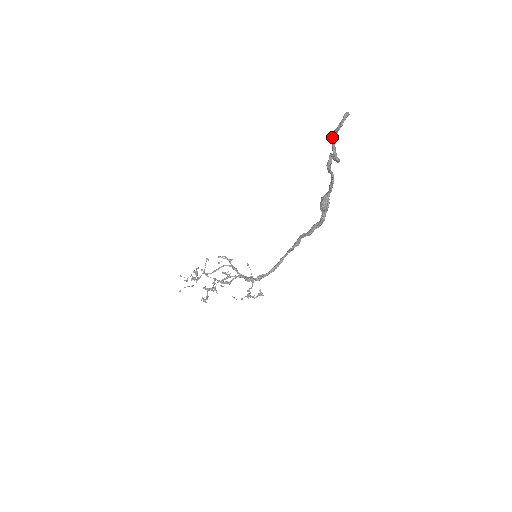
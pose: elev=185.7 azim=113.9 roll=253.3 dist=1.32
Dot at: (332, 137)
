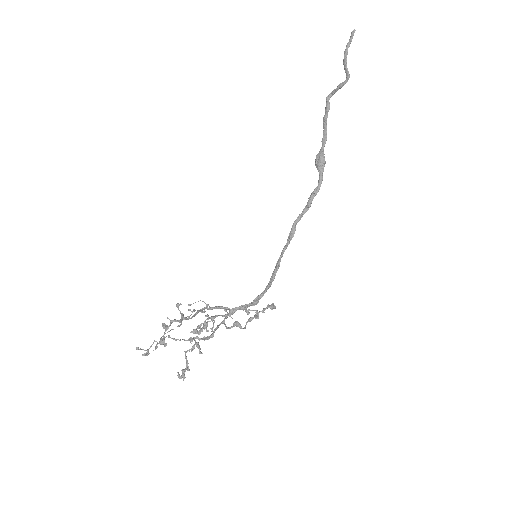
Dot at: (345, 52)
